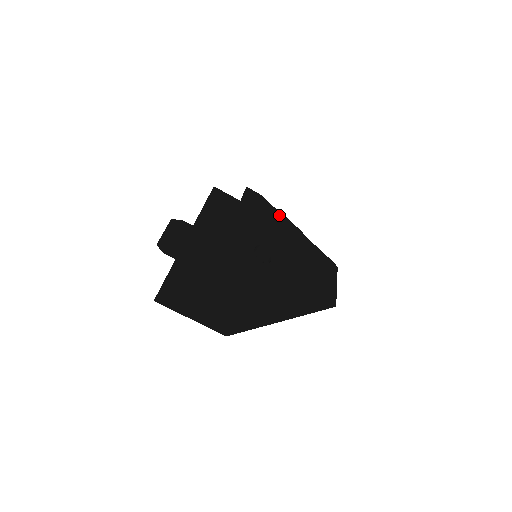
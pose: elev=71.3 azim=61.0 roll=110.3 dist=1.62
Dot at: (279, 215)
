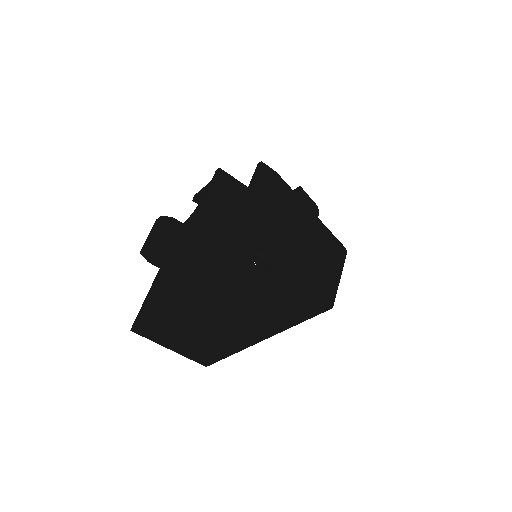
Dot at: (294, 198)
